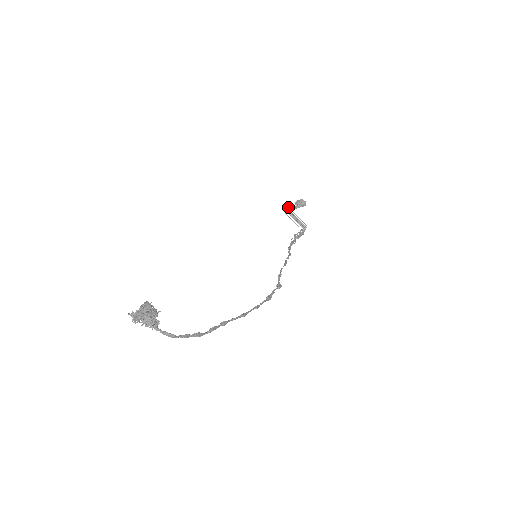
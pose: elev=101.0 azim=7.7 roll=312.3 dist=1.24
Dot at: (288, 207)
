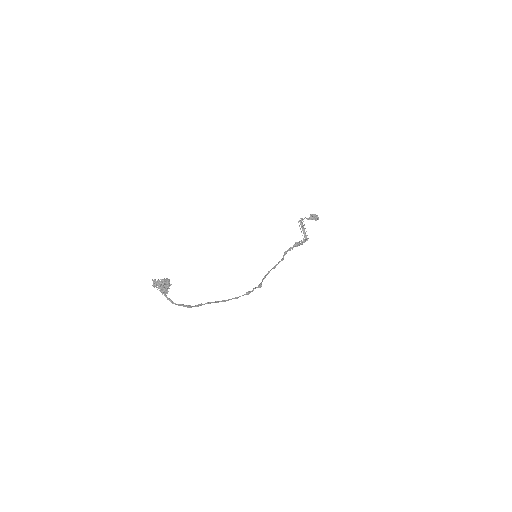
Dot at: occluded
